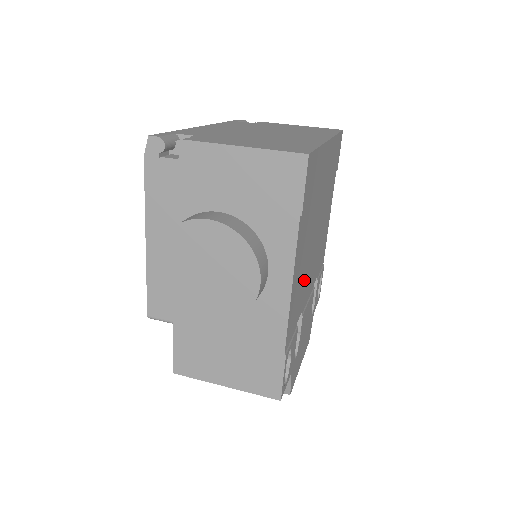
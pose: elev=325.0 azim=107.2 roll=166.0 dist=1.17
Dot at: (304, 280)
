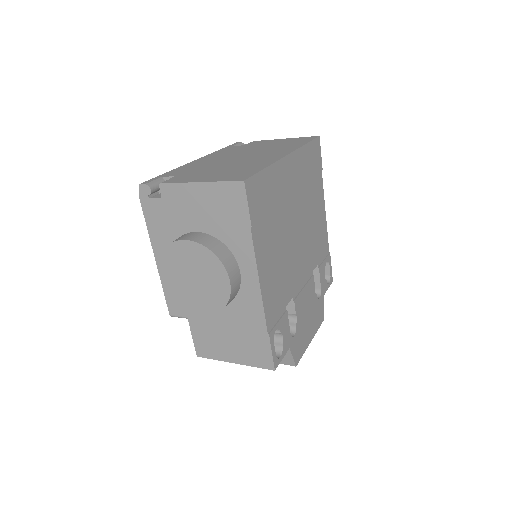
Dot at: (286, 272)
